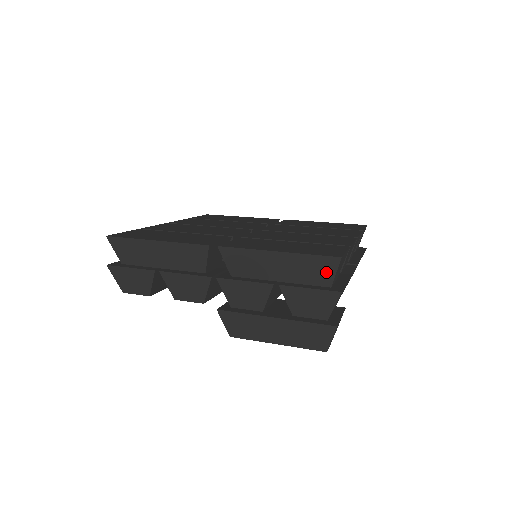
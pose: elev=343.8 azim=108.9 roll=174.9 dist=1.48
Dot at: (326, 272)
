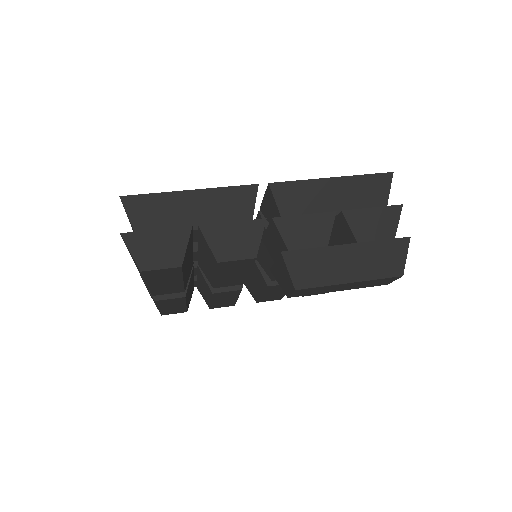
Dot at: (381, 192)
